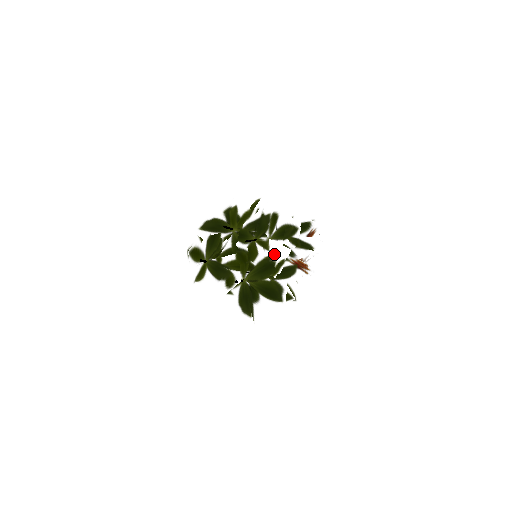
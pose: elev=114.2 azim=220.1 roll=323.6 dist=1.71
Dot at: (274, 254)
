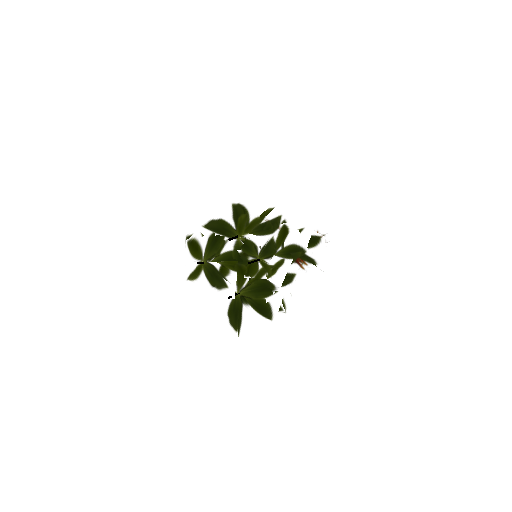
Dot at: (274, 282)
